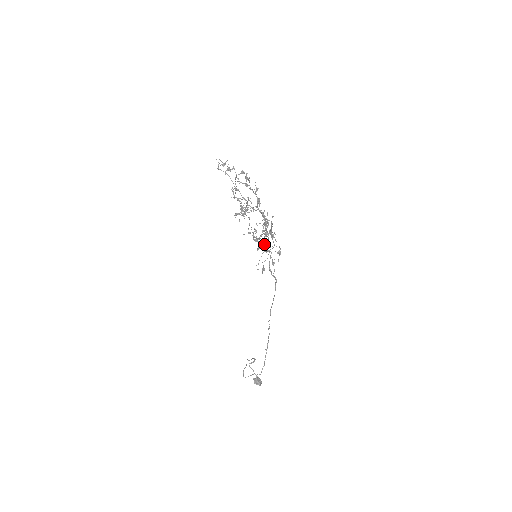
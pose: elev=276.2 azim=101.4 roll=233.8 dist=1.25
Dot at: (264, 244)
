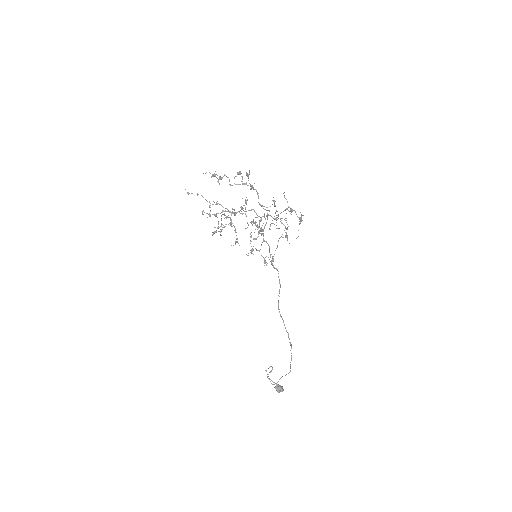
Dot at: (297, 216)
